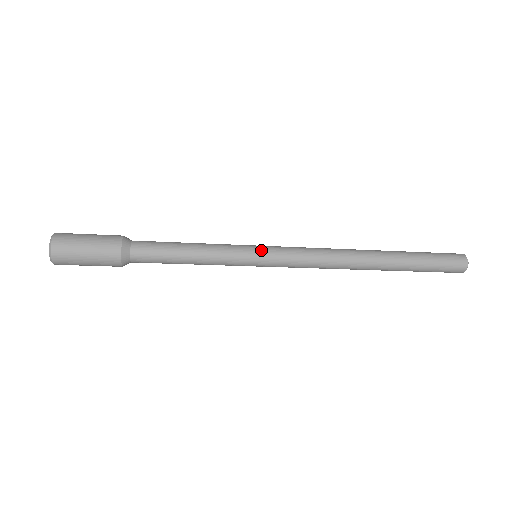
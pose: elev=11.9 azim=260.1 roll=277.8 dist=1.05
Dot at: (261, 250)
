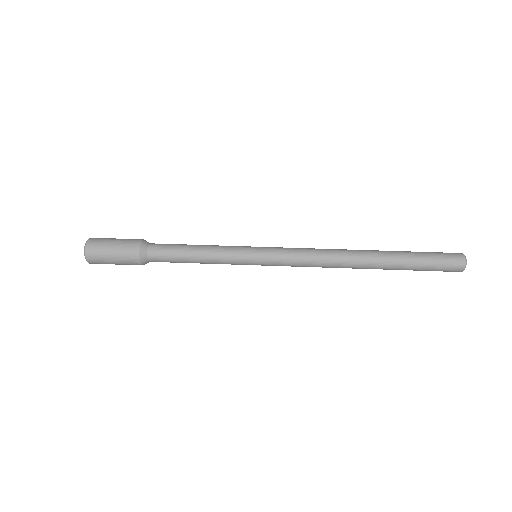
Dot at: (258, 261)
